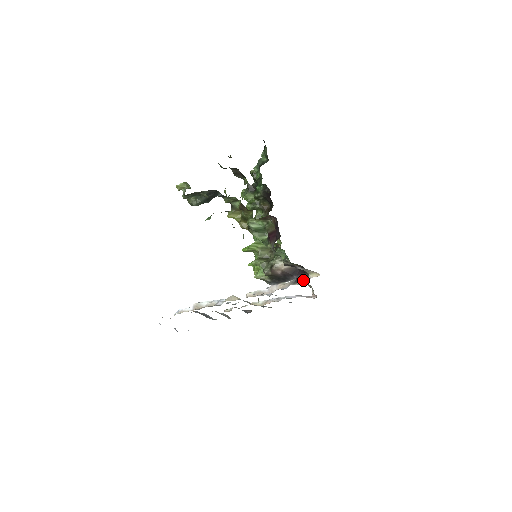
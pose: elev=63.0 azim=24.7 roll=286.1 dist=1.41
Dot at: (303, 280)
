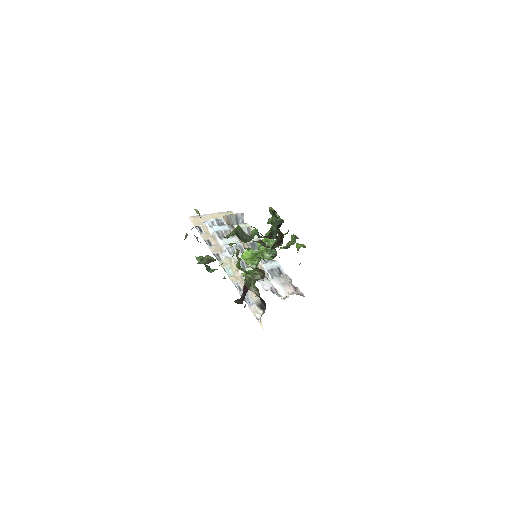
Dot at: (261, 312)
